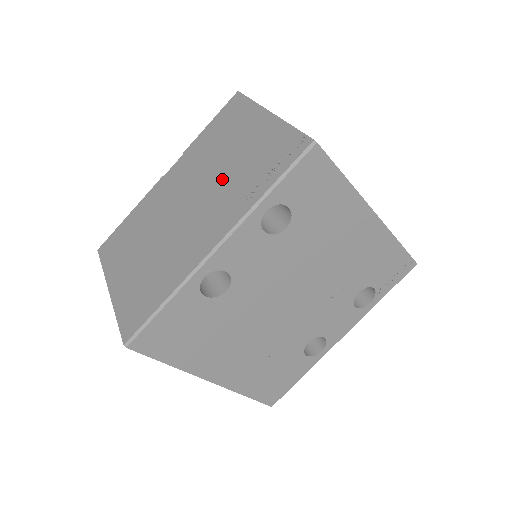
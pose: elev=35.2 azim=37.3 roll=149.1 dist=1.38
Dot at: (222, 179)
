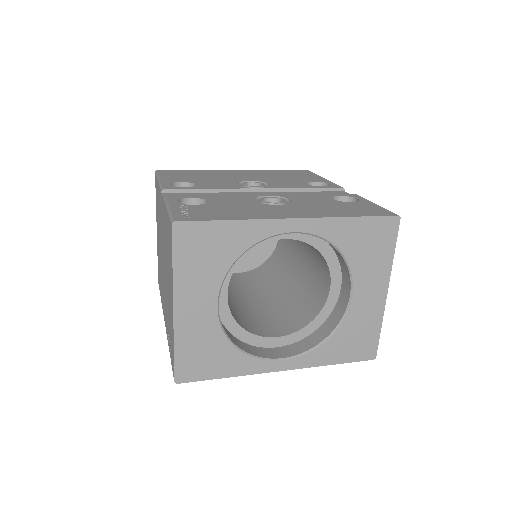
Dot at: (166, 290)
